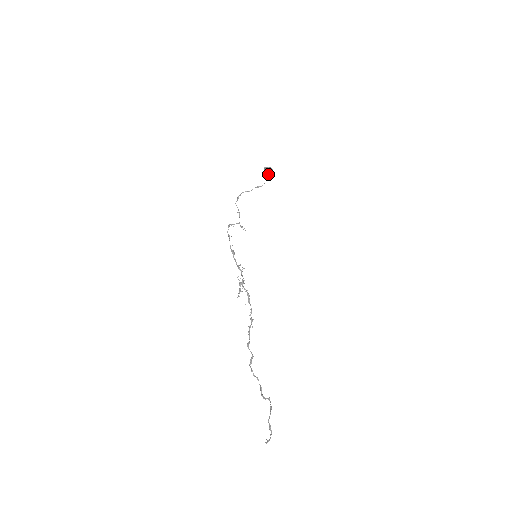
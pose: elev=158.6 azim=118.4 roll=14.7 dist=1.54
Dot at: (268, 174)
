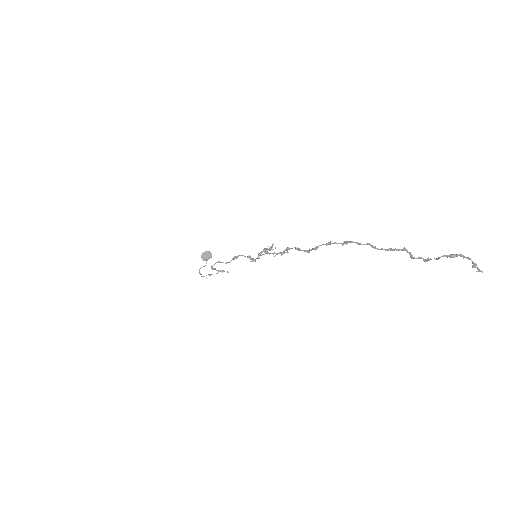
Dot at: (208, 253)
